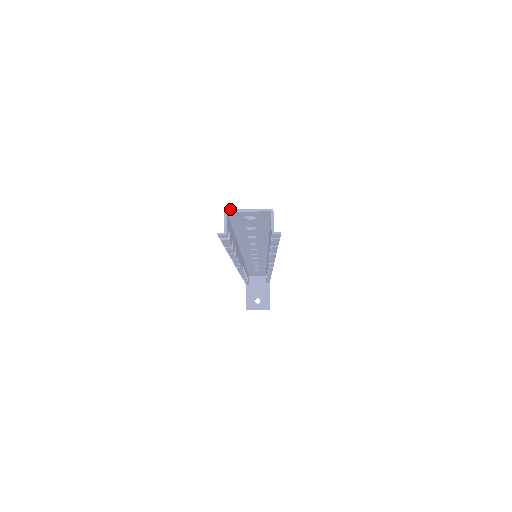
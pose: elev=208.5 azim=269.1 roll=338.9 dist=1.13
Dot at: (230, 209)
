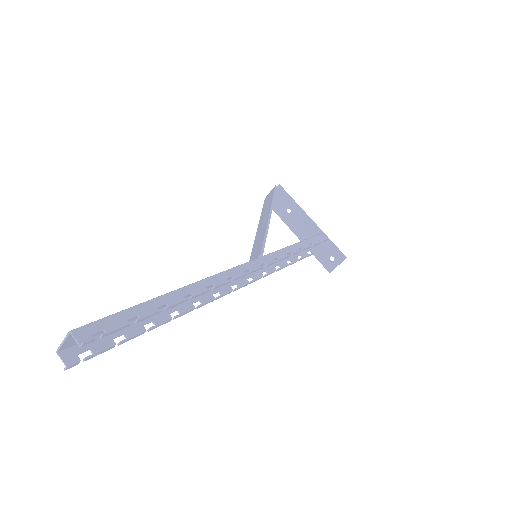
Dot at: (57, 349)
